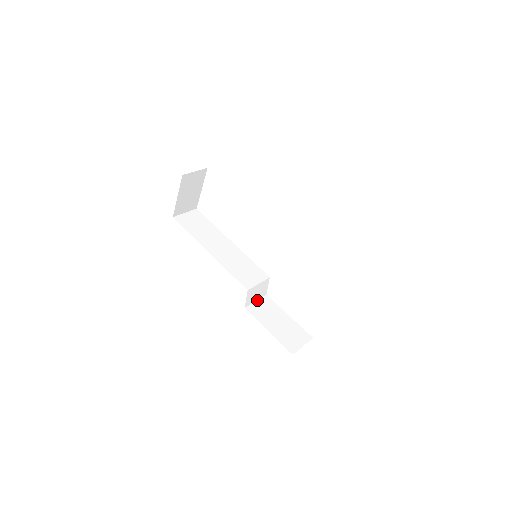
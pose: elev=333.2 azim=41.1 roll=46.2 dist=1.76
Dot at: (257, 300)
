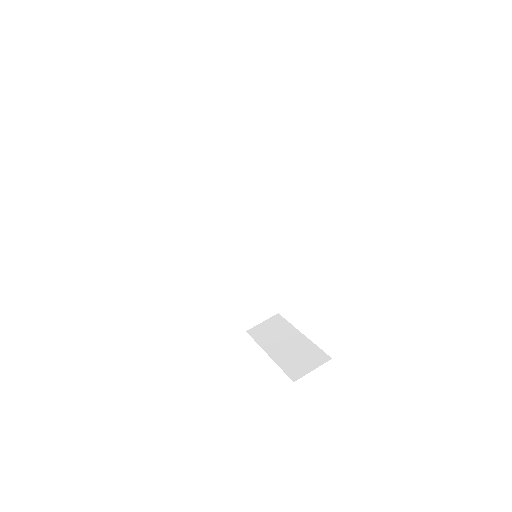
Dot at: occluded
